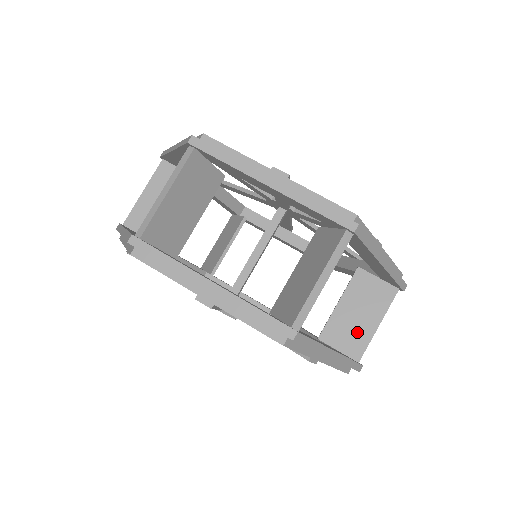
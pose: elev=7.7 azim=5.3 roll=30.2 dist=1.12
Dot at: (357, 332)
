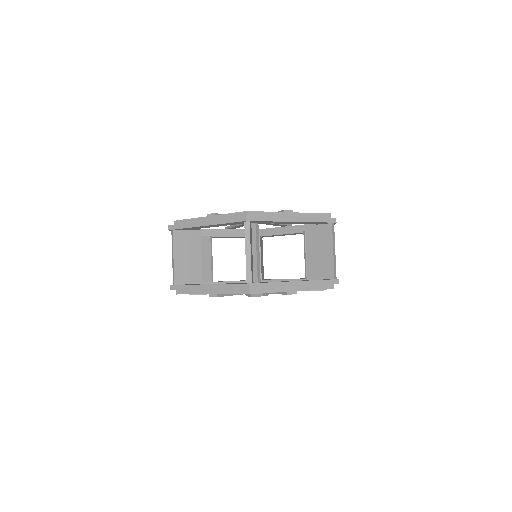
Dot at: (324, 262)
